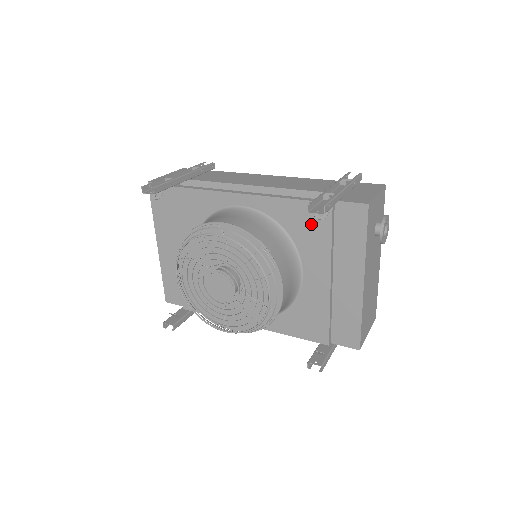
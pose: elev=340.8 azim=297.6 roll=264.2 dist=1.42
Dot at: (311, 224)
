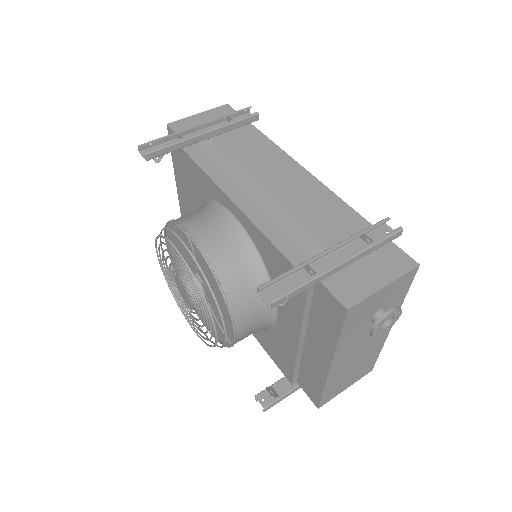
Dot at: occluded
